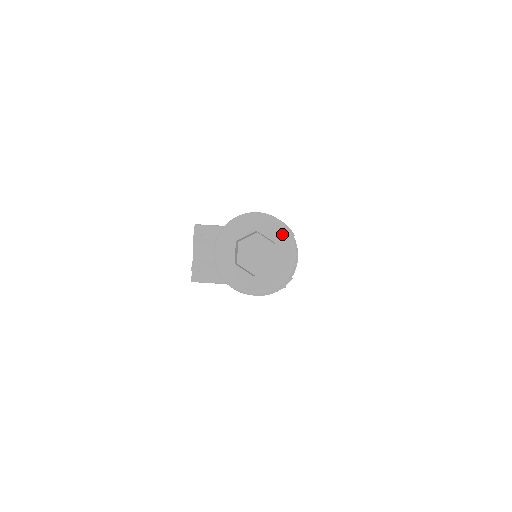
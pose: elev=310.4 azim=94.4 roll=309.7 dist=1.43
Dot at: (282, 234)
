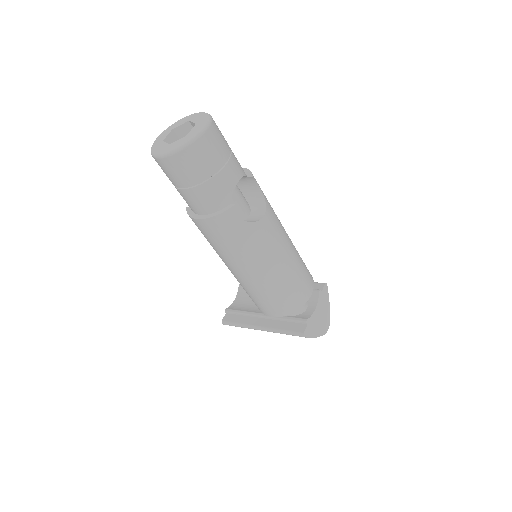
Dot at: (204, 118)
